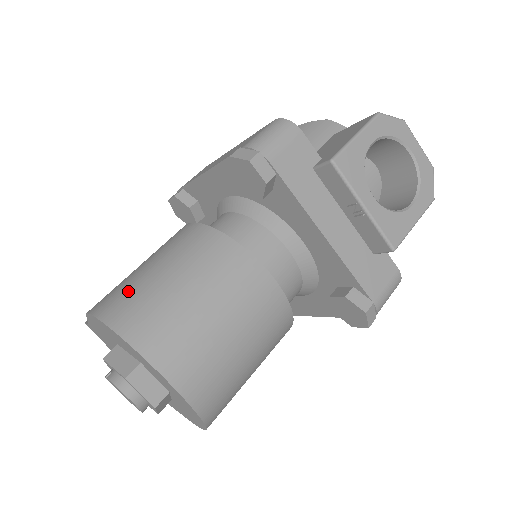
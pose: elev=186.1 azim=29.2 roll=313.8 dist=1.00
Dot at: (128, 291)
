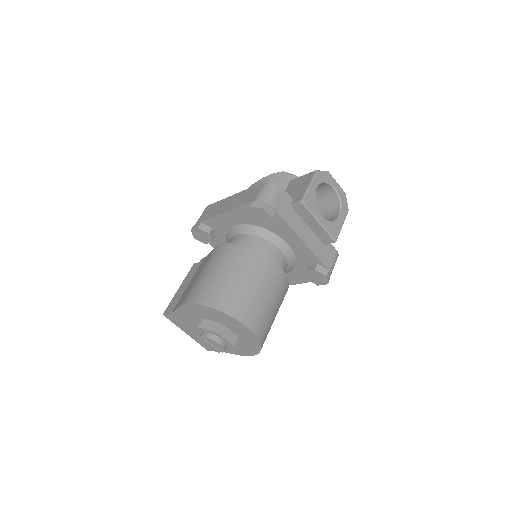
Dot at: (209, 287)
